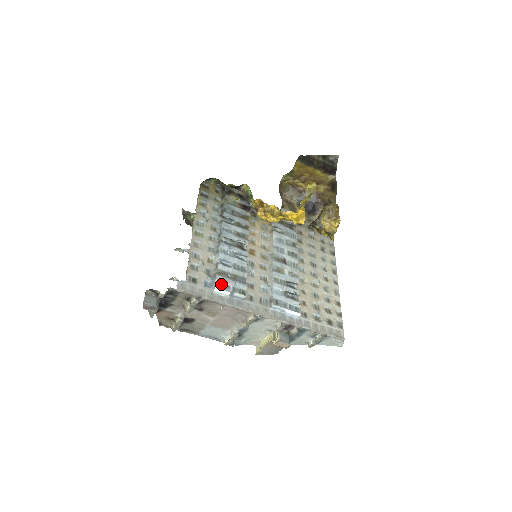
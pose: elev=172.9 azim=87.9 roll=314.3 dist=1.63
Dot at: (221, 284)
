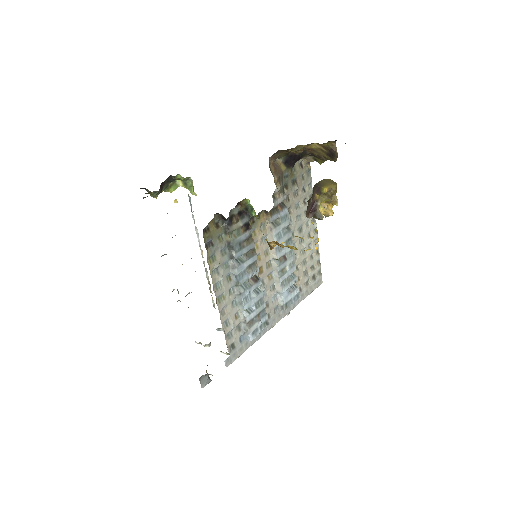
Dot at: (252, 333)
